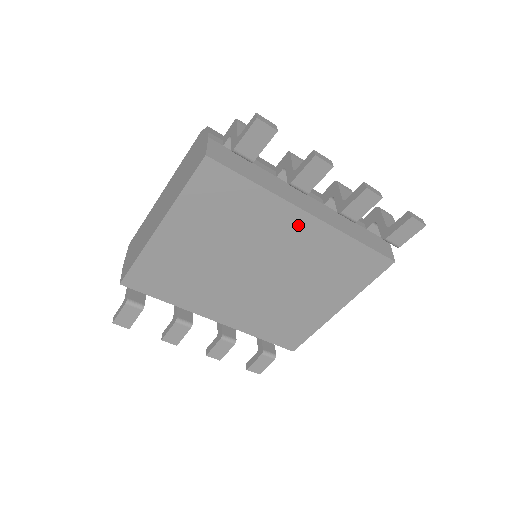
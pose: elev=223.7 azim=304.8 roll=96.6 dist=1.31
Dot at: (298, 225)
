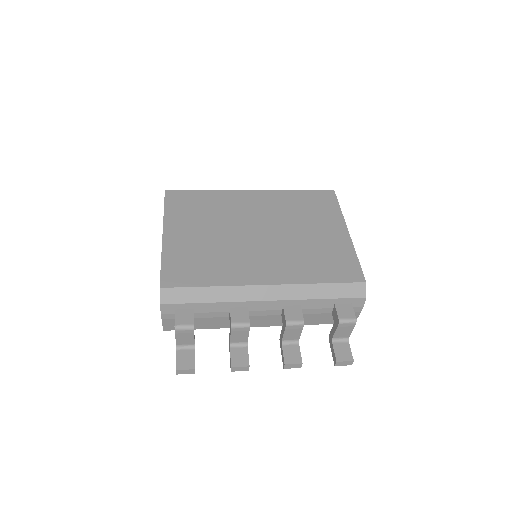
Dot at: occluded
